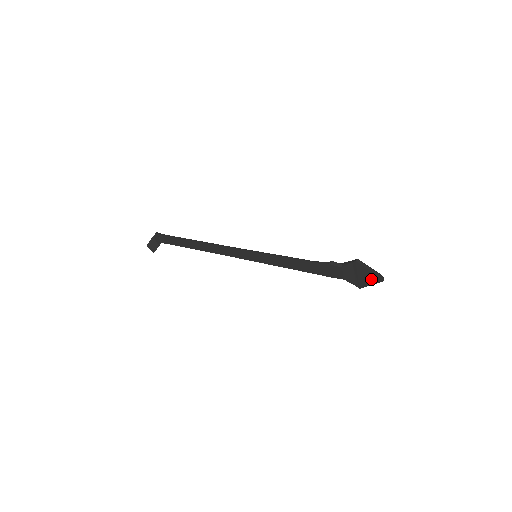
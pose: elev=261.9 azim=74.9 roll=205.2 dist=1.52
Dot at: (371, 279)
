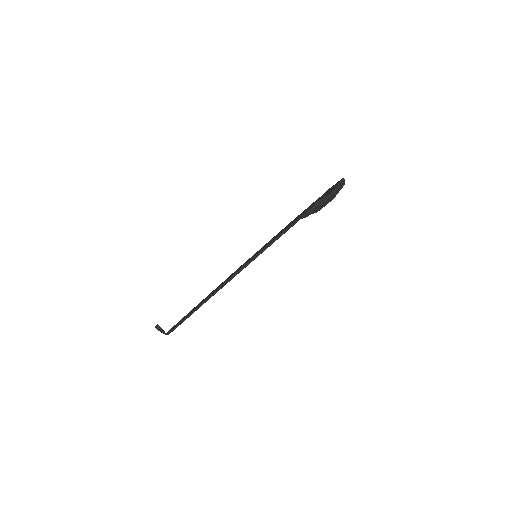
Dot at: (336, 185)
